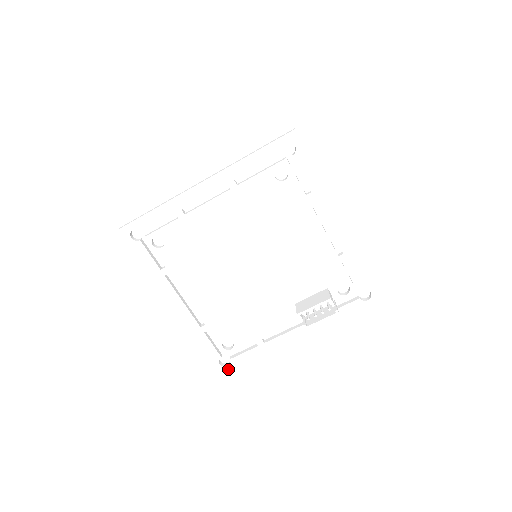
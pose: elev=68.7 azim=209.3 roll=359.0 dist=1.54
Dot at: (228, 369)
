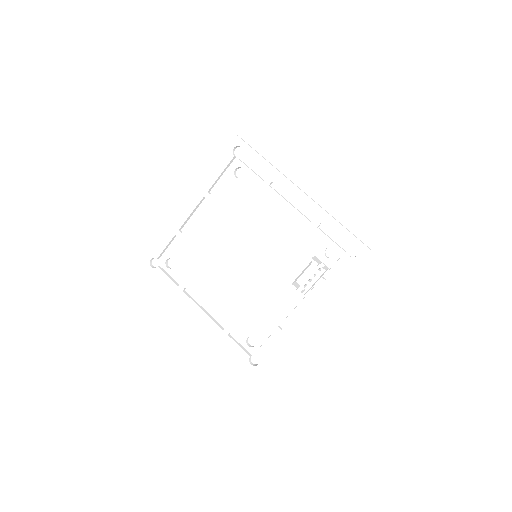
Dot at: (260, 368)
